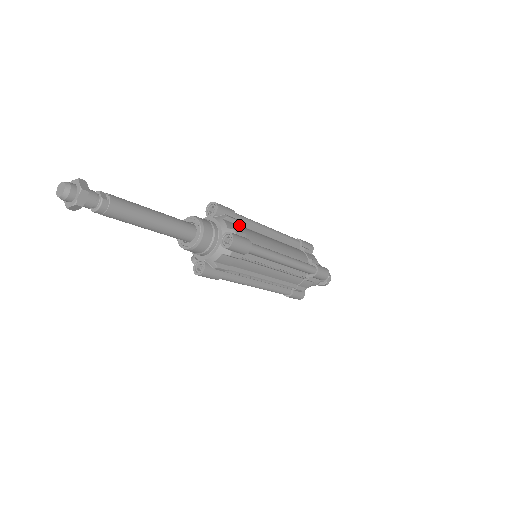
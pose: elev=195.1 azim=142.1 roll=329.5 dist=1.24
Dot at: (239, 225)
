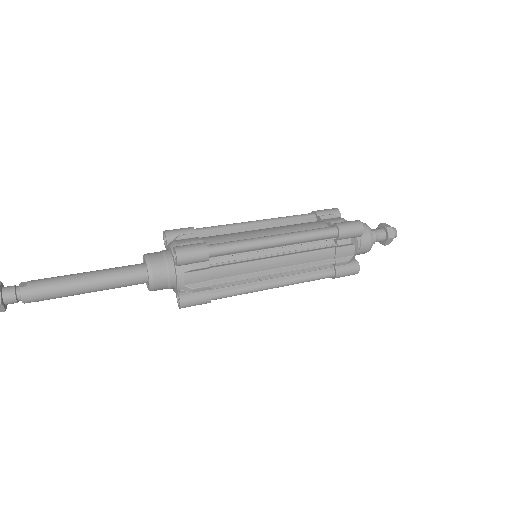
Dot at: occluded
